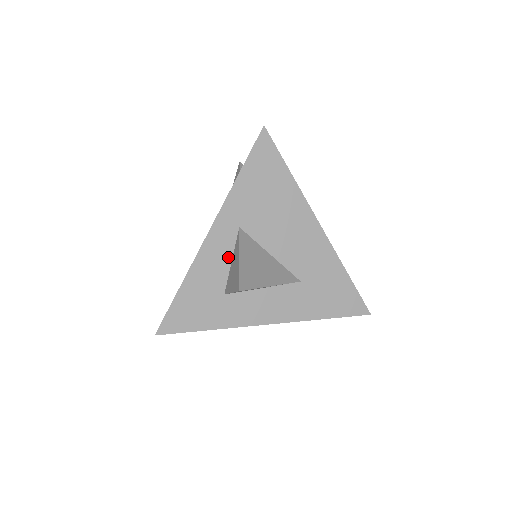
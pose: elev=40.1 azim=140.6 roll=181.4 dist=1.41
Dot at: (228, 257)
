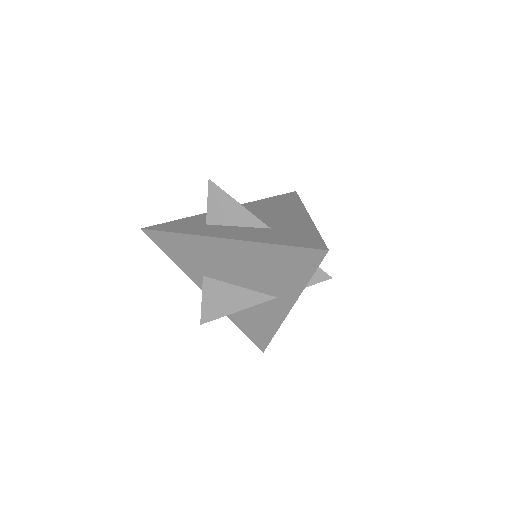
Dot at: occluded
